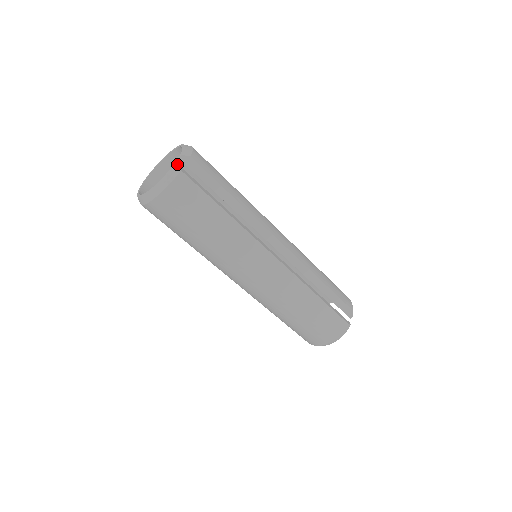
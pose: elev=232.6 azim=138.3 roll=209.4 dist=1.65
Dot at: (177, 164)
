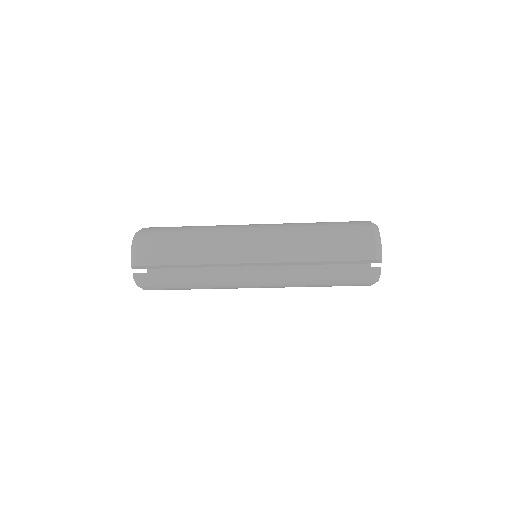
Dot at: (135, 275)
